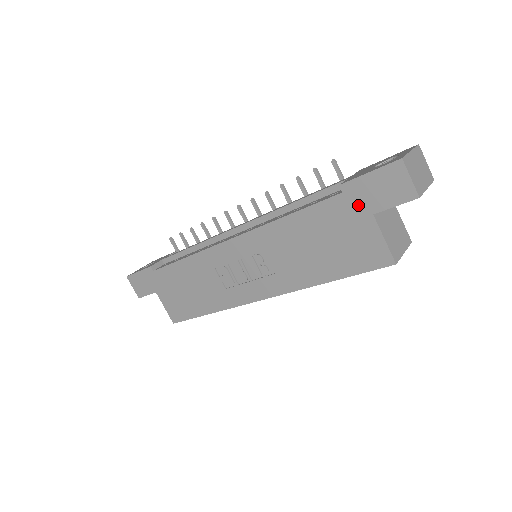
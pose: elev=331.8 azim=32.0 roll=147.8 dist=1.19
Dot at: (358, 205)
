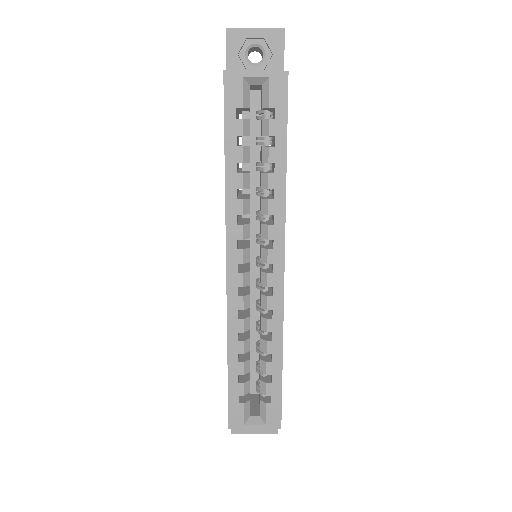
Dot at: occluded
